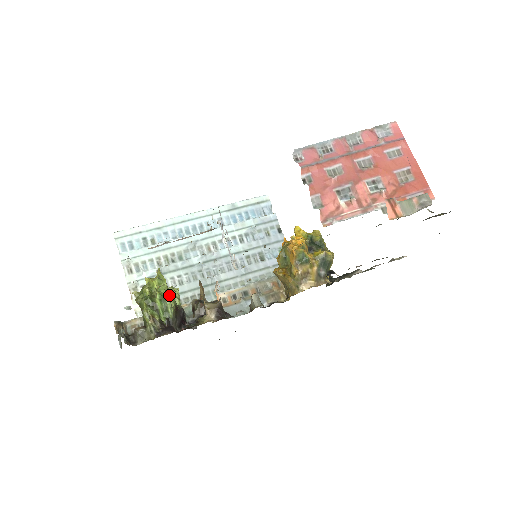
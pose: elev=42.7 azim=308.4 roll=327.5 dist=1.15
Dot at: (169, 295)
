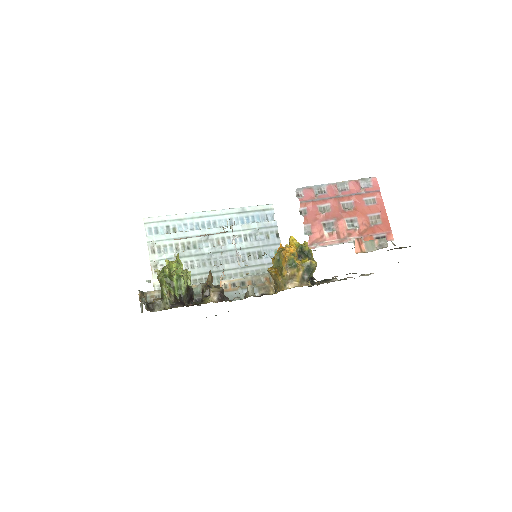
Dot at: (184, 277)
